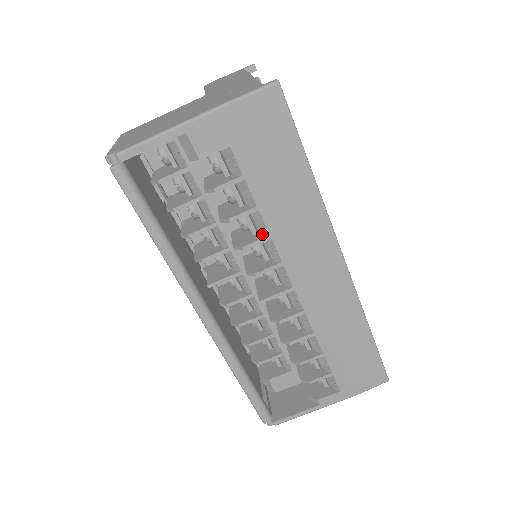
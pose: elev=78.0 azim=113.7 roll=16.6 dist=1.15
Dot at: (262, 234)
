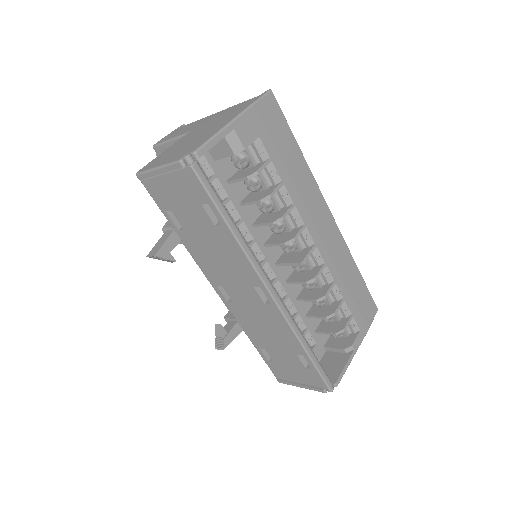
Dot at: (287, 206)
